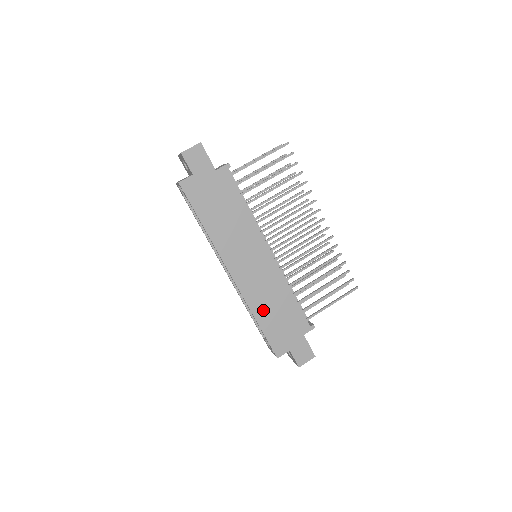
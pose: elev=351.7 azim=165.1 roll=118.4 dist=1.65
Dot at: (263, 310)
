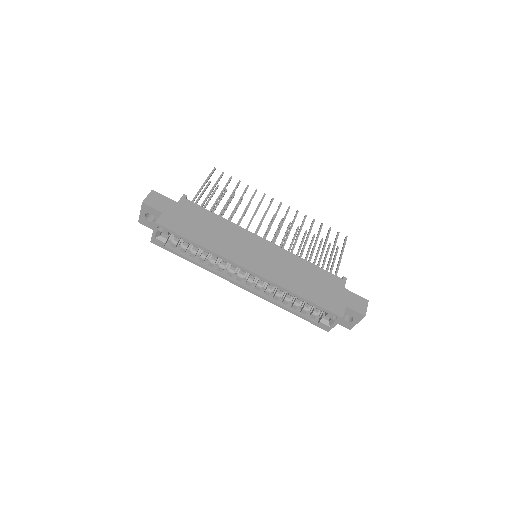
Dot at: (297, 285)
